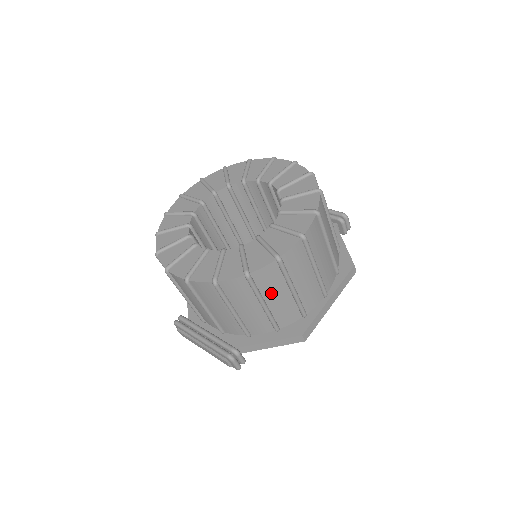
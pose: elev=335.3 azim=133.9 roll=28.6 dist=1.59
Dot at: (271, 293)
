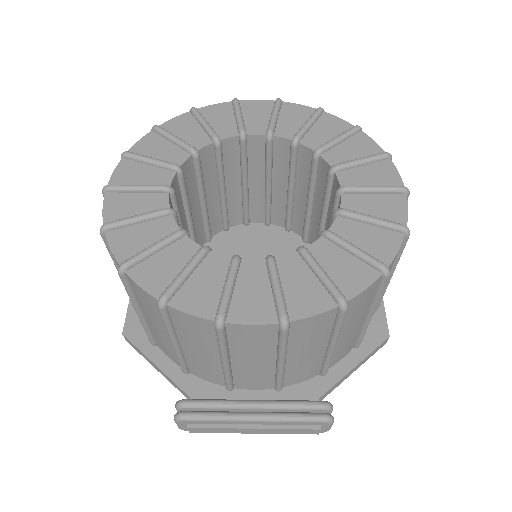
Dot at: occluded
